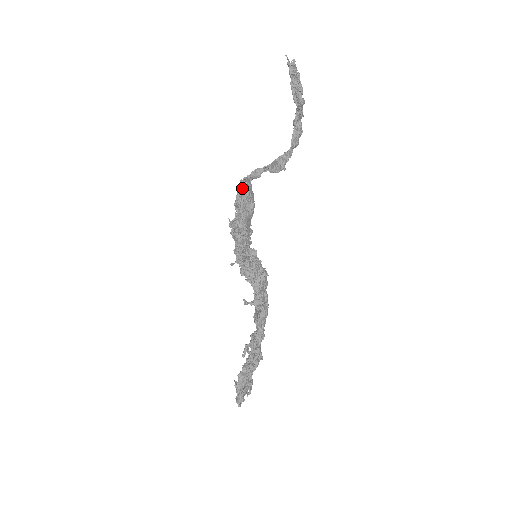
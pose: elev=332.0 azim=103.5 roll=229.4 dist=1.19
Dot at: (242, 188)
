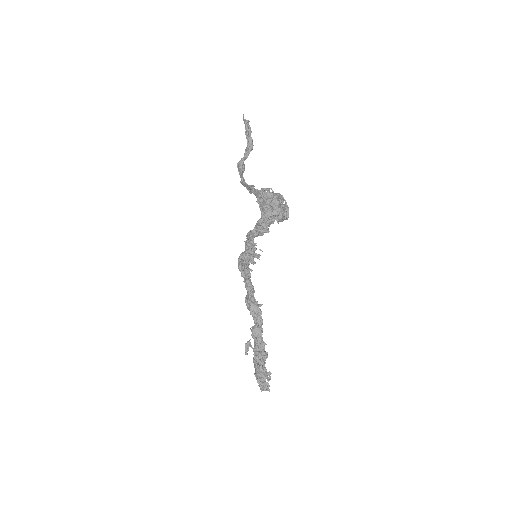
Dot at: (263, 196)
